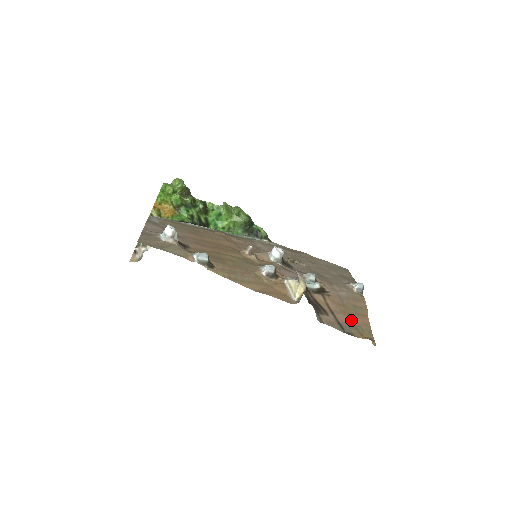
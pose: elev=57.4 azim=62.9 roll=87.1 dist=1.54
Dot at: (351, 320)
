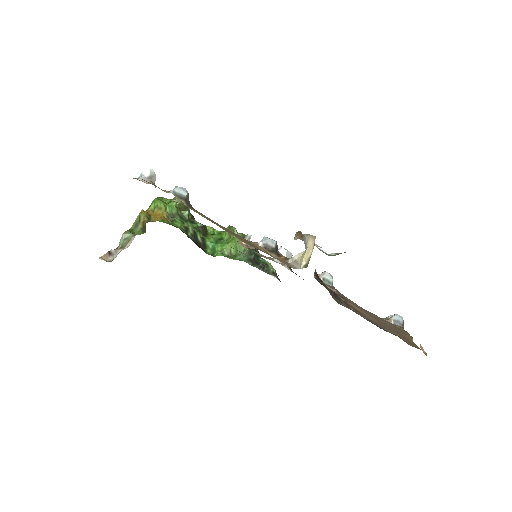
Dot at: (386, 327)
